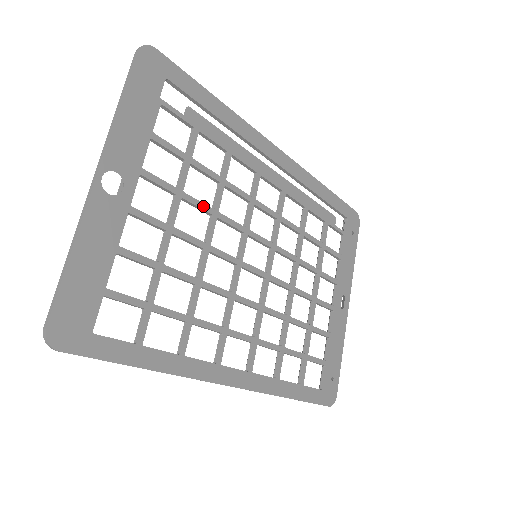
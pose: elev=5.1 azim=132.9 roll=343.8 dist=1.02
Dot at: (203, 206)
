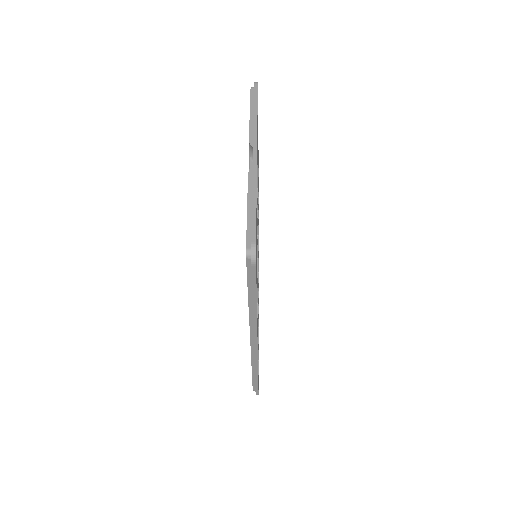
Dot at: occluded
